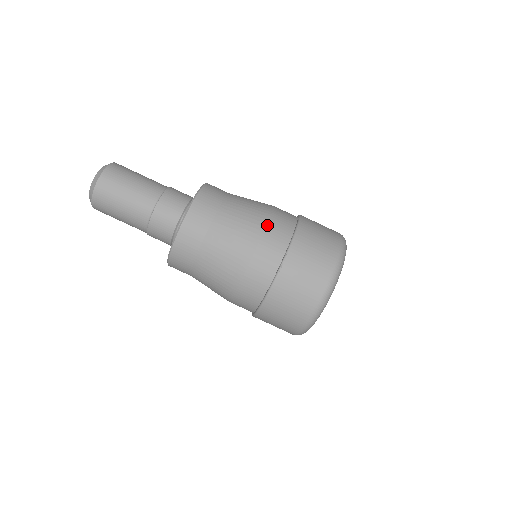
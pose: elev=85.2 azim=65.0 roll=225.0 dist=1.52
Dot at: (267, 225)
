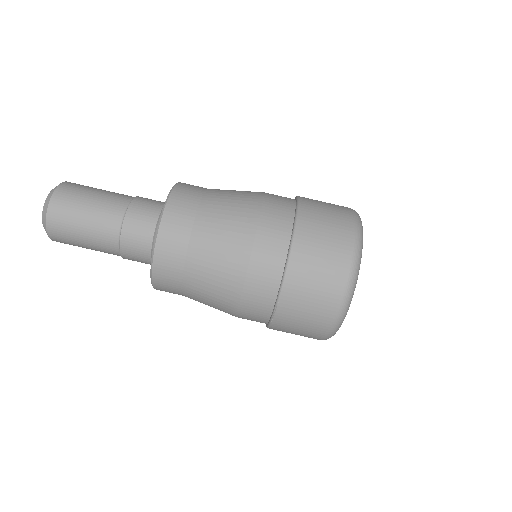
Dot at: (245, 280)
